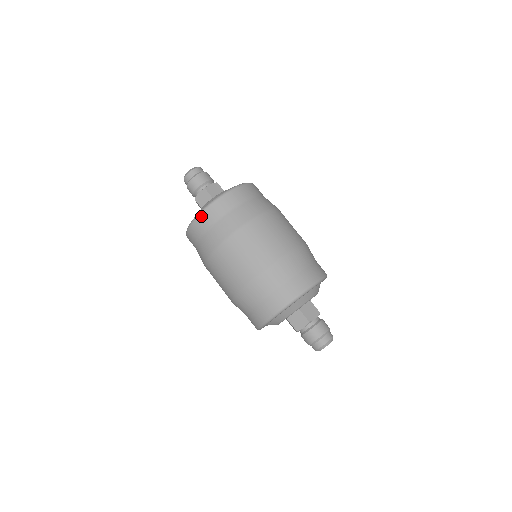
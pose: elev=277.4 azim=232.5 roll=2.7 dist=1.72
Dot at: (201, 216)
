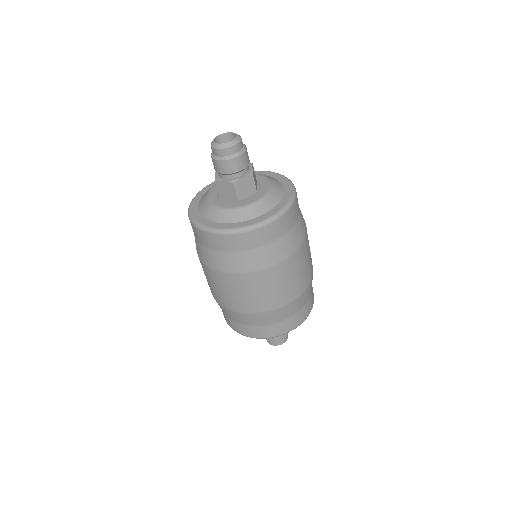
Dot at: (213, 236)
